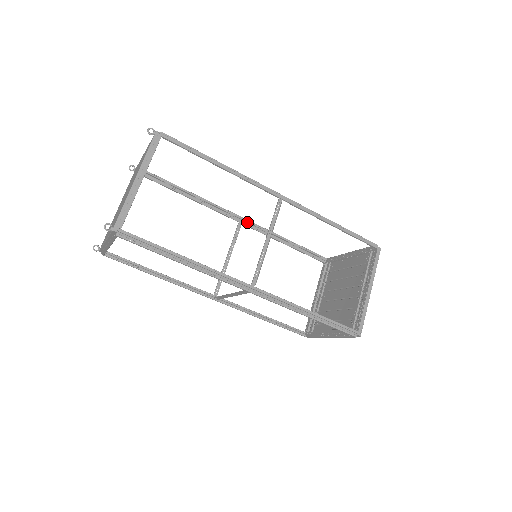
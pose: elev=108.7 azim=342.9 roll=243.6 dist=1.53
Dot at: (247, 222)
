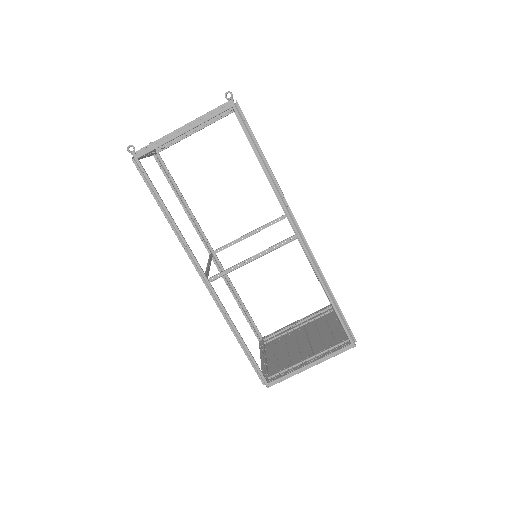
Dot at: occluded
